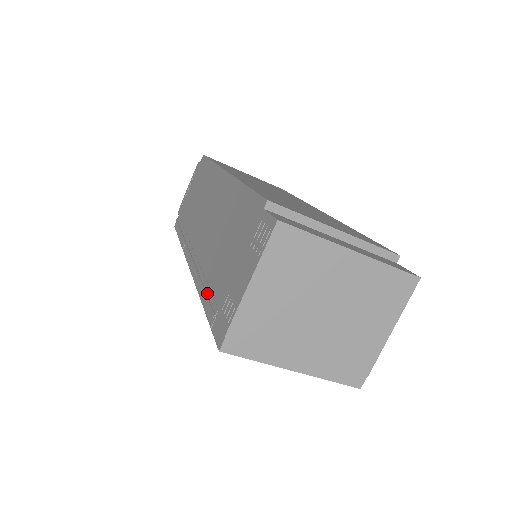
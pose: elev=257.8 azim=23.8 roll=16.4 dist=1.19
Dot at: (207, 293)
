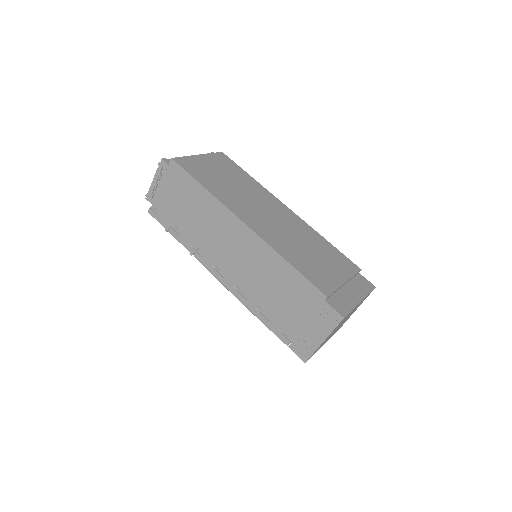
Dot at: (270, 322)
